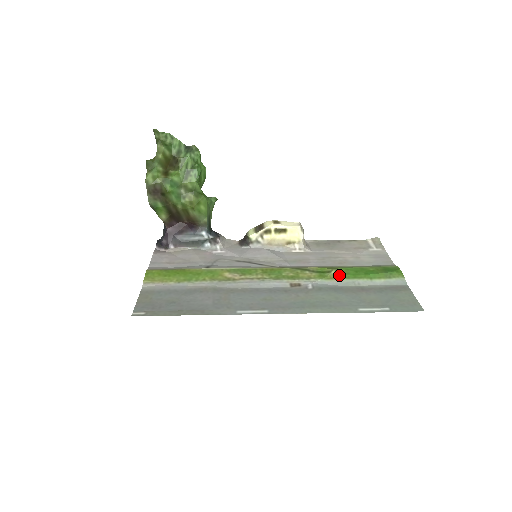
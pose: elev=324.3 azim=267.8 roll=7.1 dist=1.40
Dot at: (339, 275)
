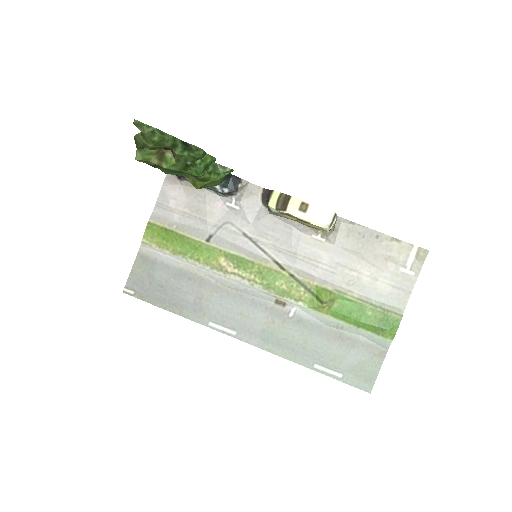
Dot at: (329, 310)
